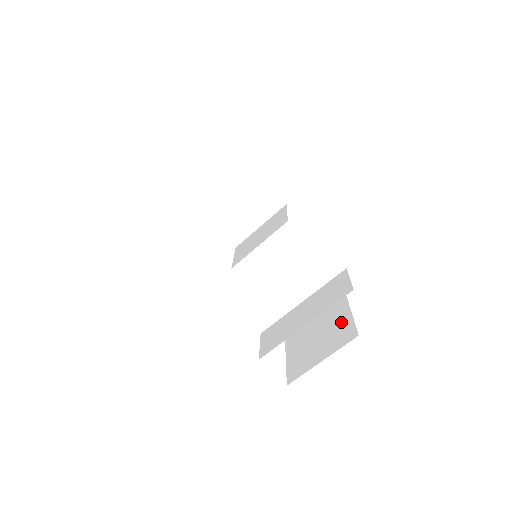
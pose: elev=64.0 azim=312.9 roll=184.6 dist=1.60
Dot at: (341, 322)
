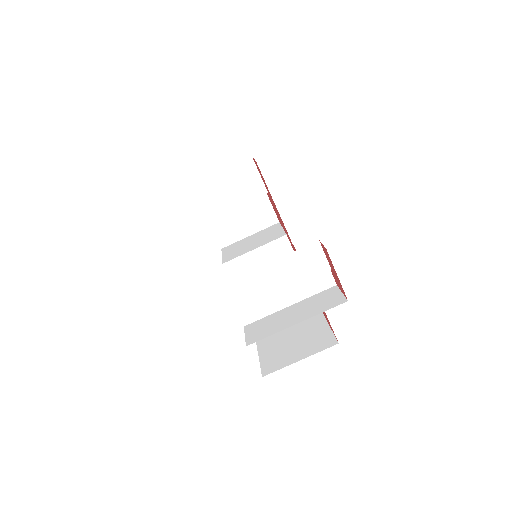
Dot at: (319, 332)
